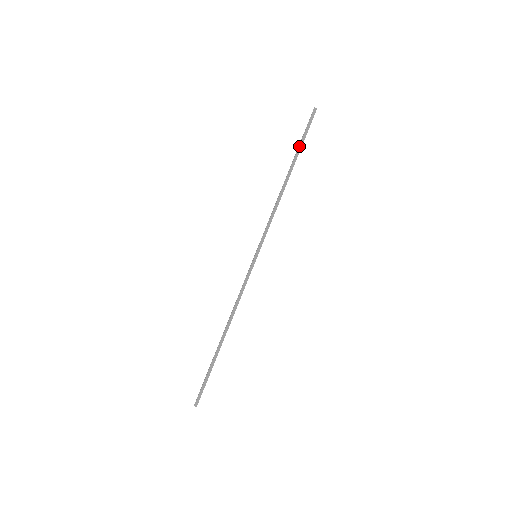
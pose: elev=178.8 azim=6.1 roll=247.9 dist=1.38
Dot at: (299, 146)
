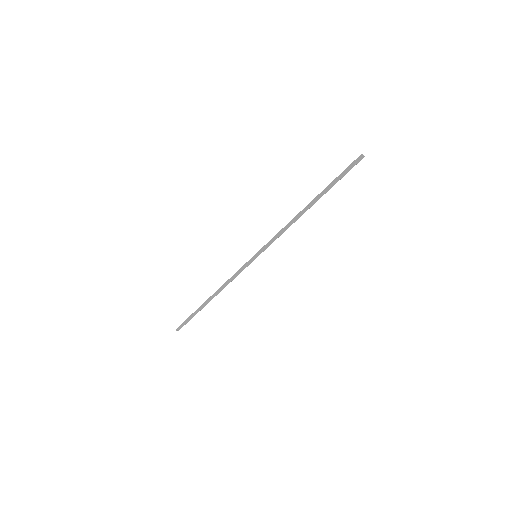
Dot at: (330, 183)
